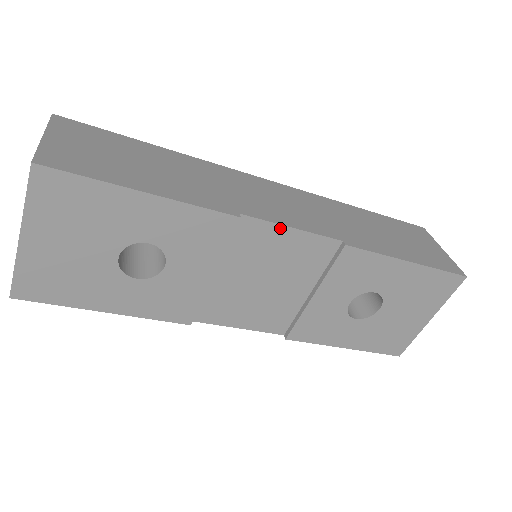
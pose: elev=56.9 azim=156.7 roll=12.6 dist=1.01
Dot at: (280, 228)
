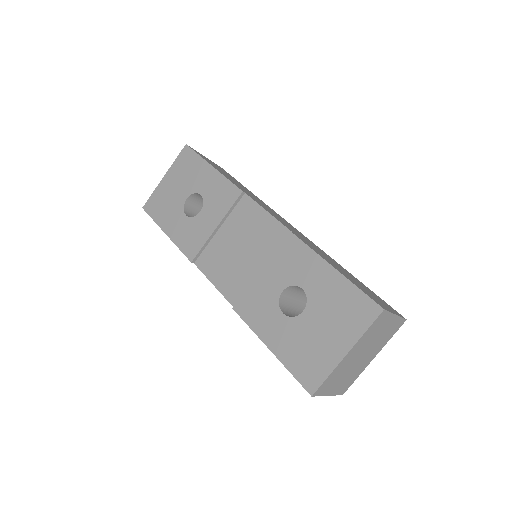
Dot at: (261, 209)
